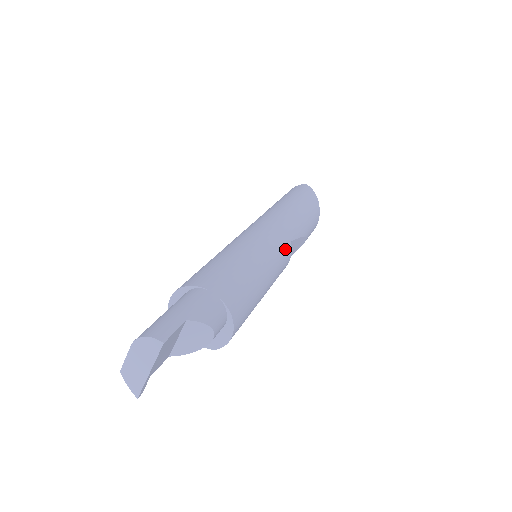
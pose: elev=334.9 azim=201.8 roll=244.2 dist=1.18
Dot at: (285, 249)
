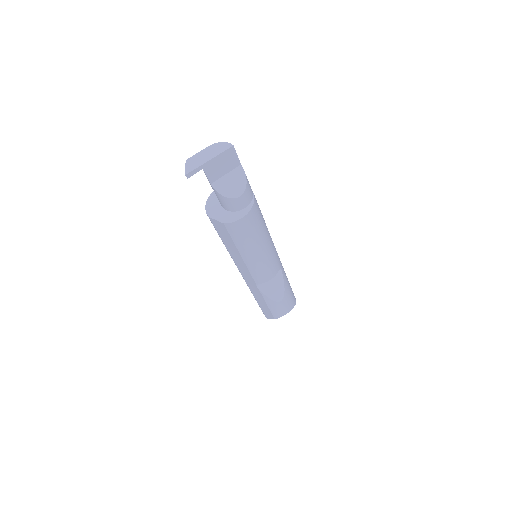
Dot at: (278, 261)
